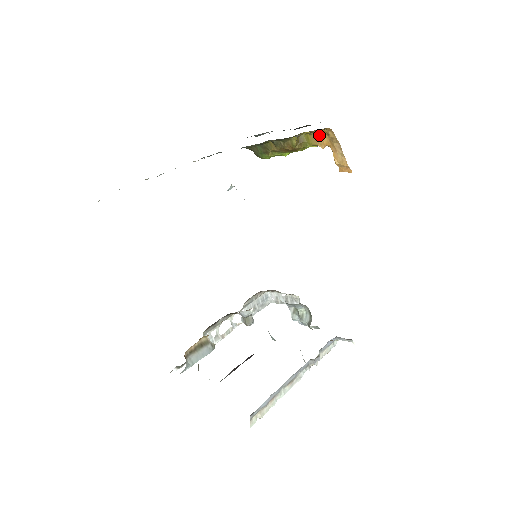
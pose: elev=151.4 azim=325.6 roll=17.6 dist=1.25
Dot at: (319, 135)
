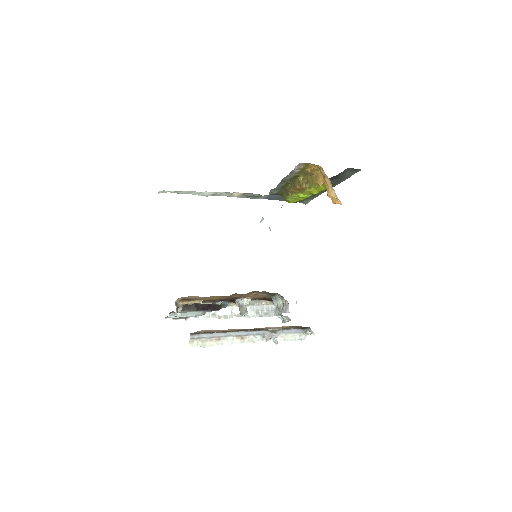
Dot at: (318, 175)
